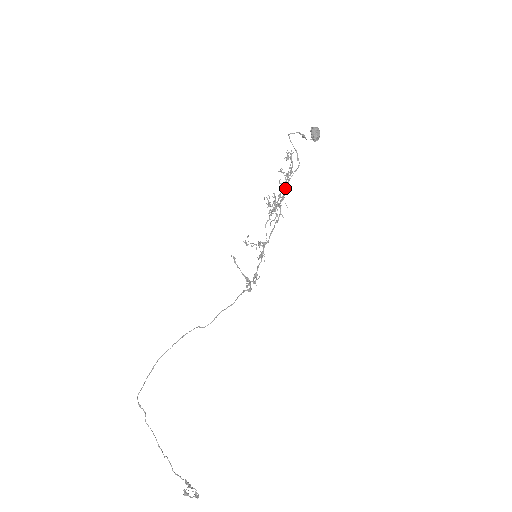
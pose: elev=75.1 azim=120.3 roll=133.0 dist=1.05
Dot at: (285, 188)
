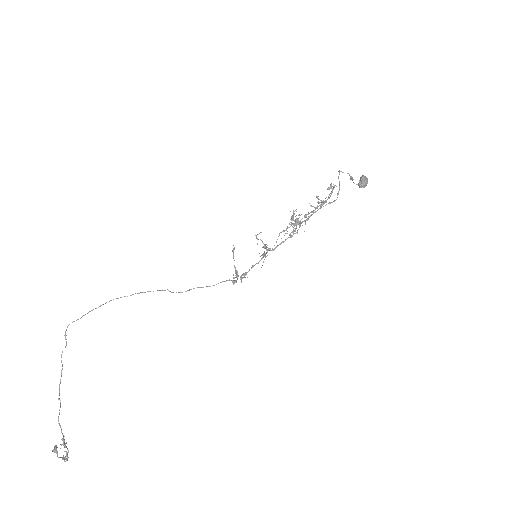
Dot at: (313, 212)
